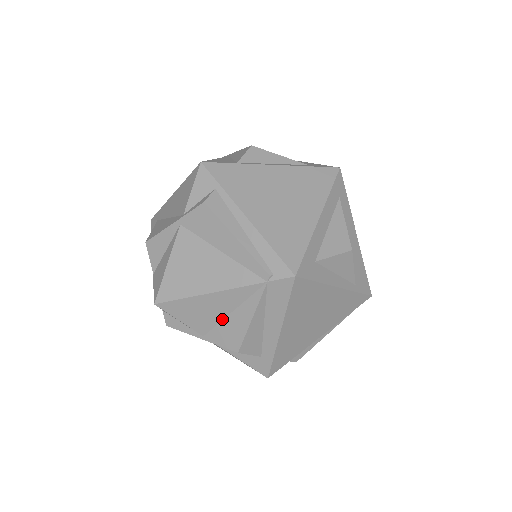
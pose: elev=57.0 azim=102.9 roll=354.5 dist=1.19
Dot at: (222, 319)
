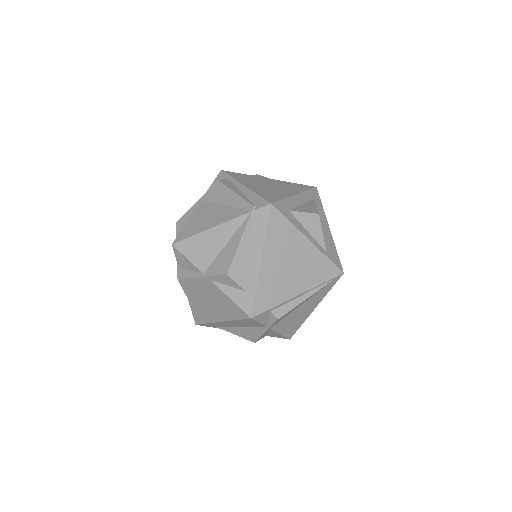
Dot at: (219, 253)
